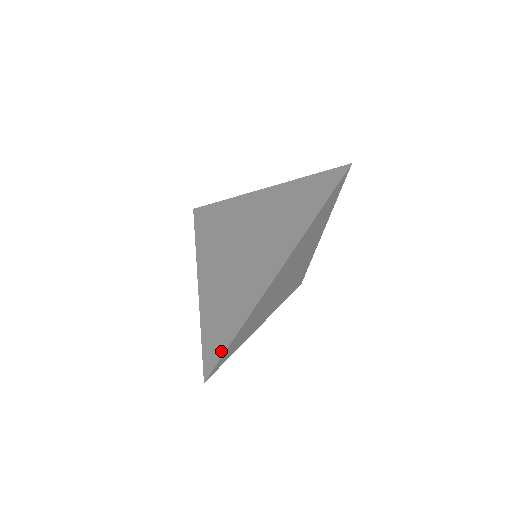
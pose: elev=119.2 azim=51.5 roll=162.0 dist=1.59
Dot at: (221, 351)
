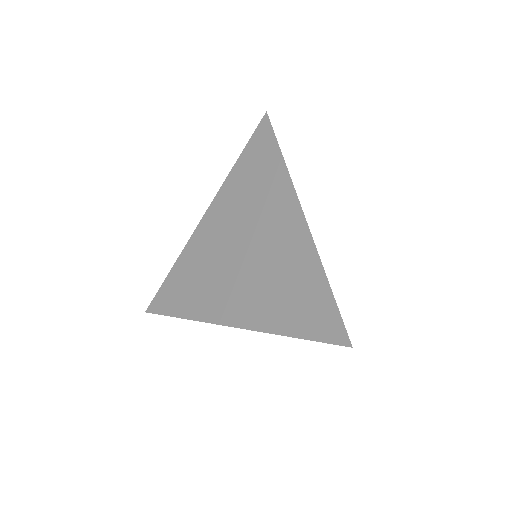
Dot at: (332, 309)
